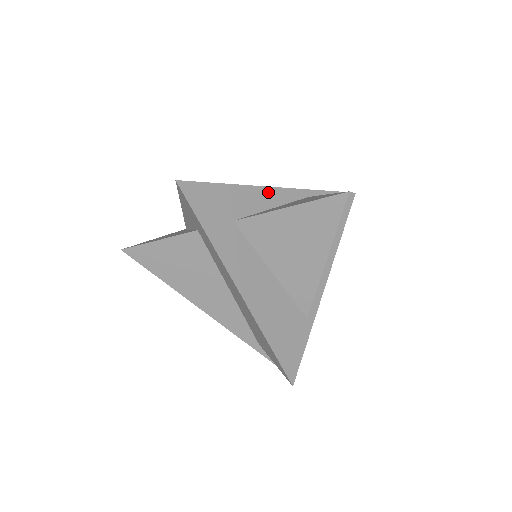
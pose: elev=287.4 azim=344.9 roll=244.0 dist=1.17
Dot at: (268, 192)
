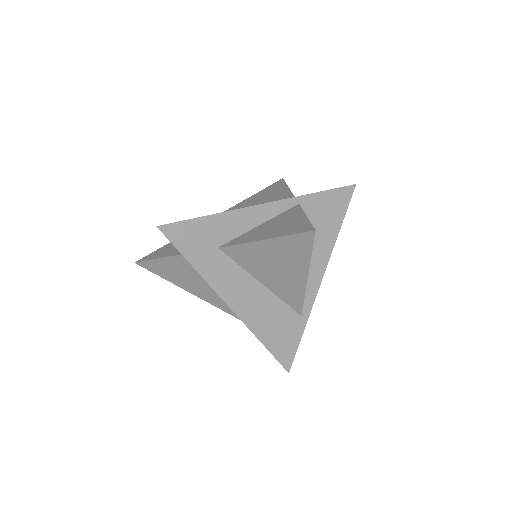
Dot at: (253, 211)
